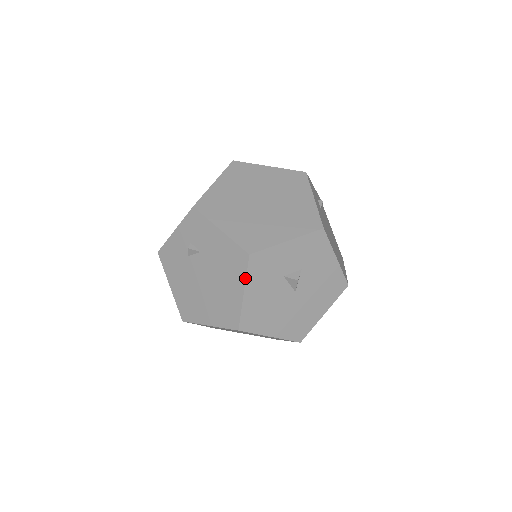
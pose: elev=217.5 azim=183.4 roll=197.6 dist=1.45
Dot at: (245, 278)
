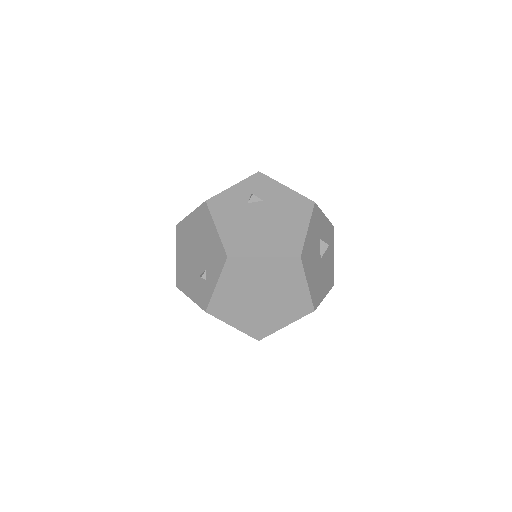
Dot at: (310, 217)
